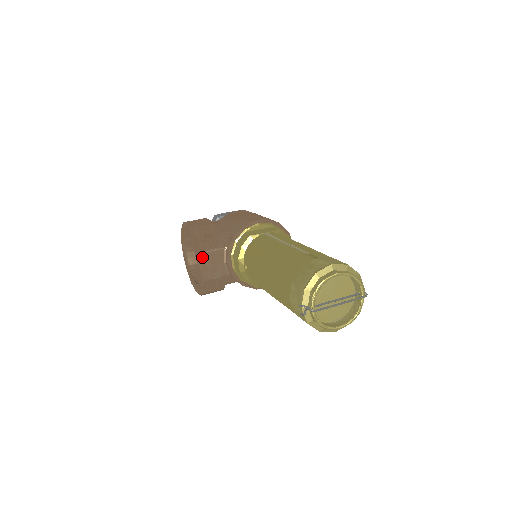
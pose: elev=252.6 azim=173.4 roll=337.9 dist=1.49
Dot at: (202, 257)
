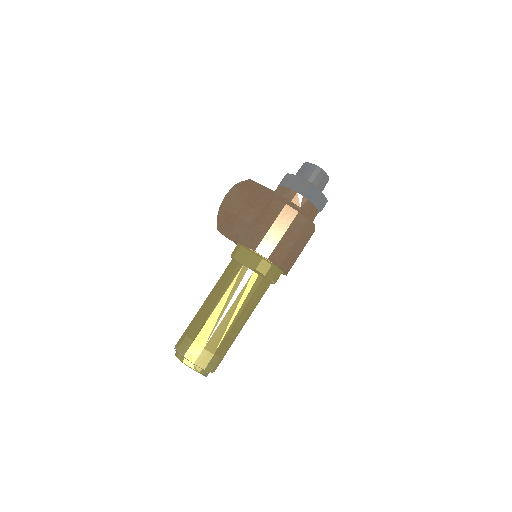
Dot at: (220, 231)
